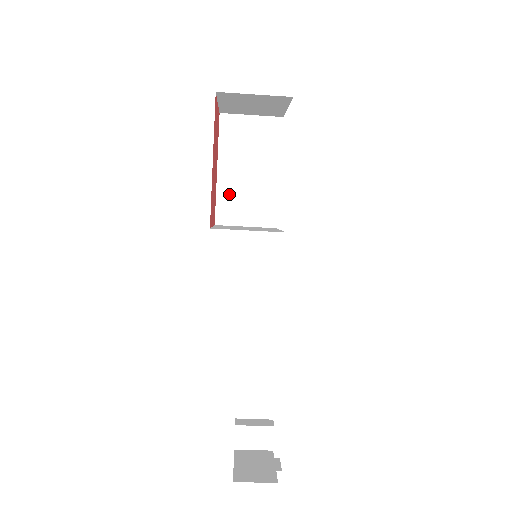
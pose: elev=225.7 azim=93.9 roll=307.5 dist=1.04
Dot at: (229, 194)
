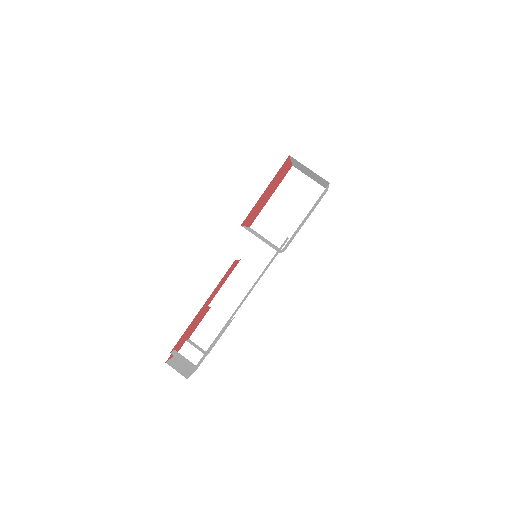
Dot at: (269, 215)
